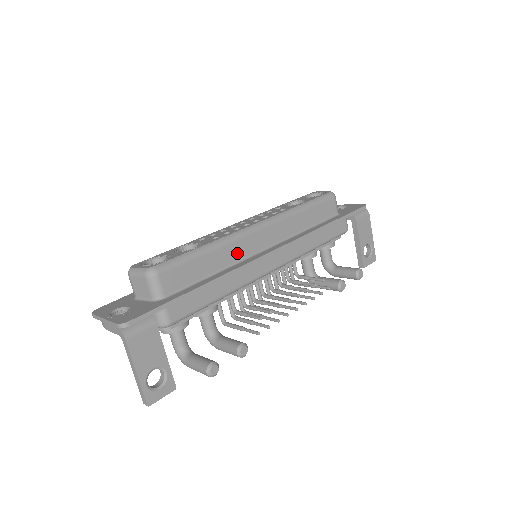
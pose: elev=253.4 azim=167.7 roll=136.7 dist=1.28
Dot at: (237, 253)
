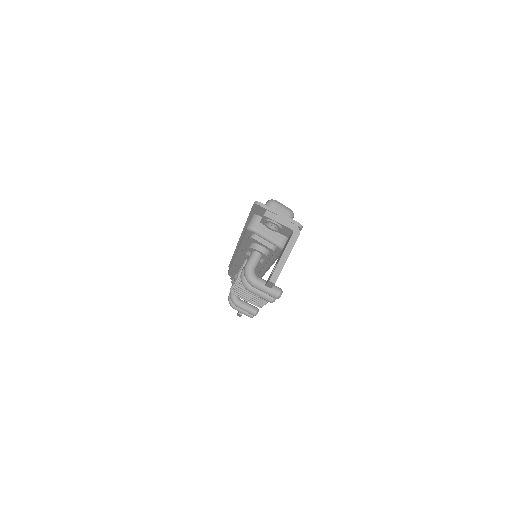
Dot at: occluded
